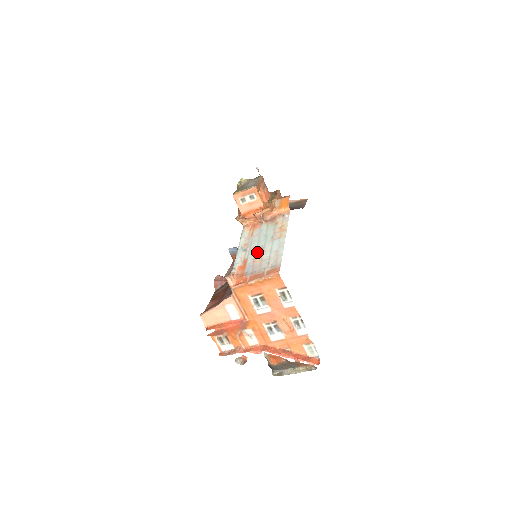
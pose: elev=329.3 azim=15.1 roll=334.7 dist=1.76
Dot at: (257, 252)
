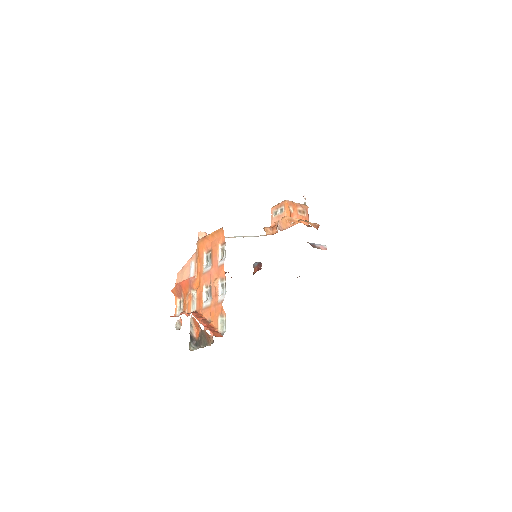
Dot at: occluded
